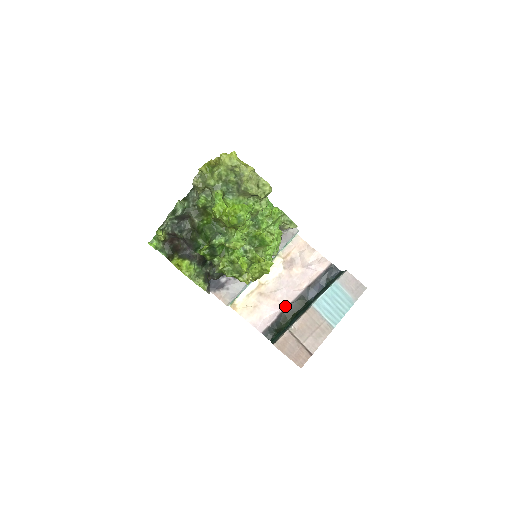
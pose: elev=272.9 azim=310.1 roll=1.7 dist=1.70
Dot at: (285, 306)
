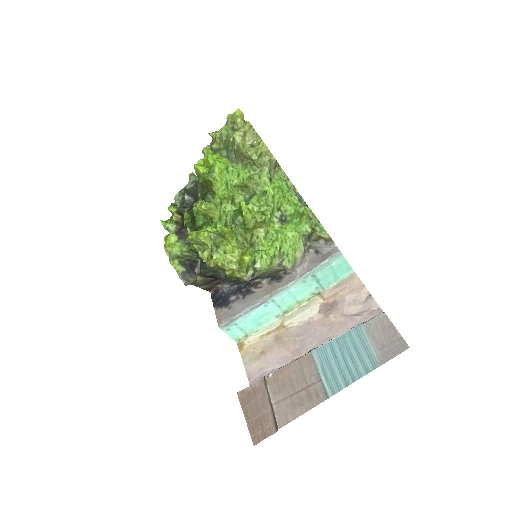
Dot at: occluded
